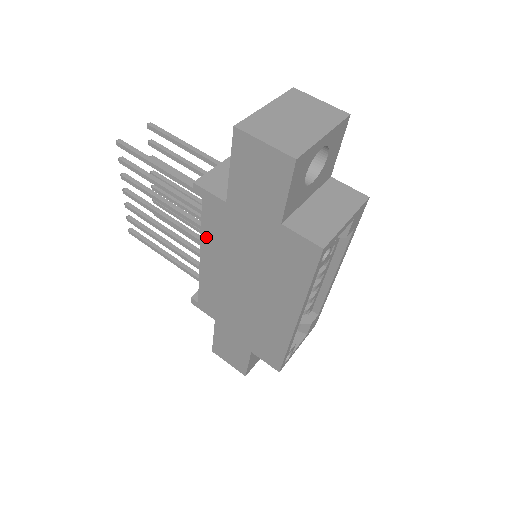
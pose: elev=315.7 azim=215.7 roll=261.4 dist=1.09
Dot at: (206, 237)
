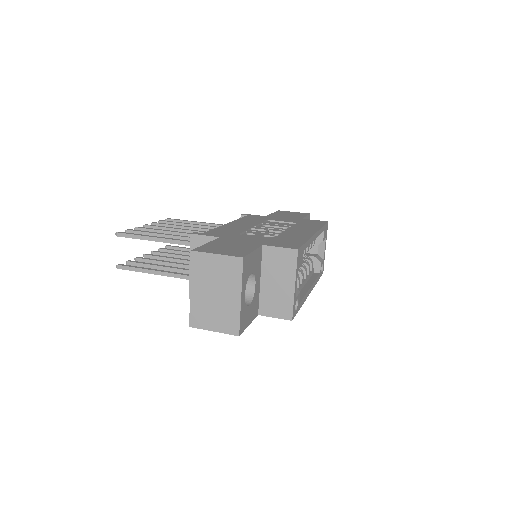
Dot at: occluded
